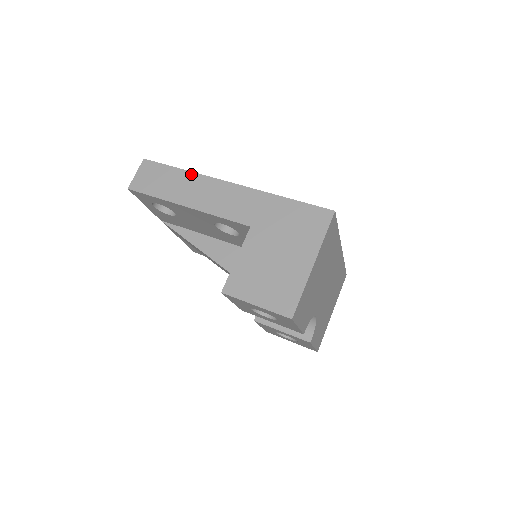
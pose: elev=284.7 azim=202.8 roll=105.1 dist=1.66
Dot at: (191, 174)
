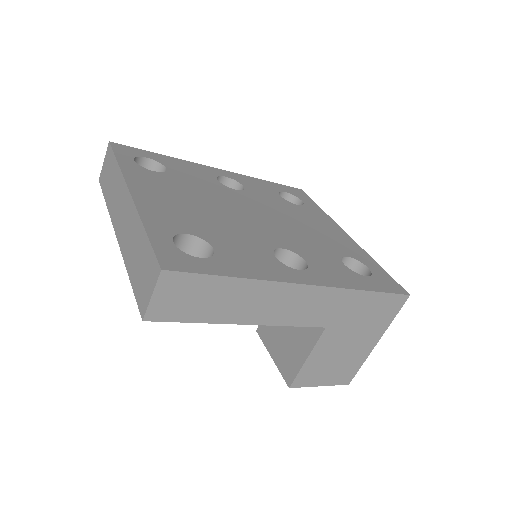
Dot at: (253, 283)
